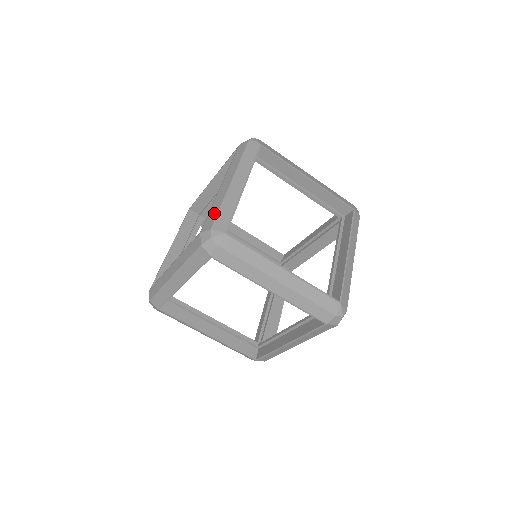
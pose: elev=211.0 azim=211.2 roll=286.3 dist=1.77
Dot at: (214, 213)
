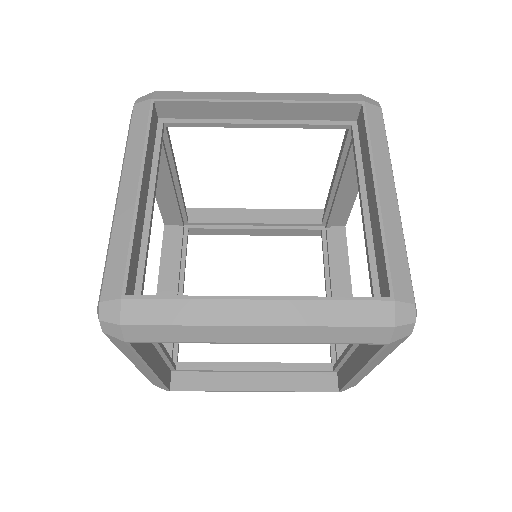
Dot at: (402, 263)
